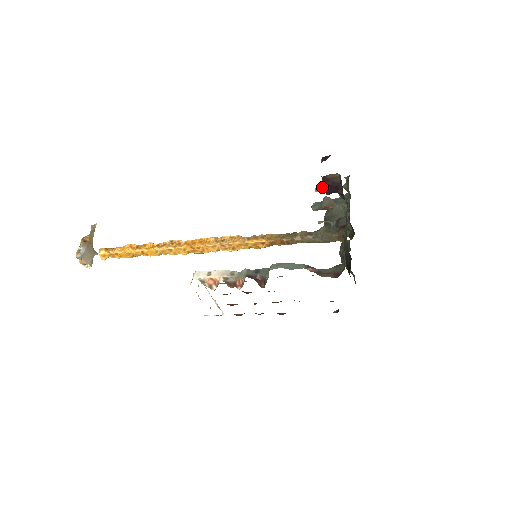
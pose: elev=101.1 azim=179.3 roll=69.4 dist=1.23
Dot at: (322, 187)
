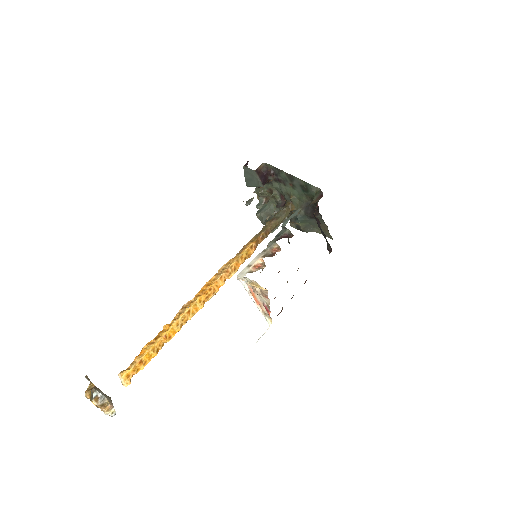
Dot at: (249, 201)
